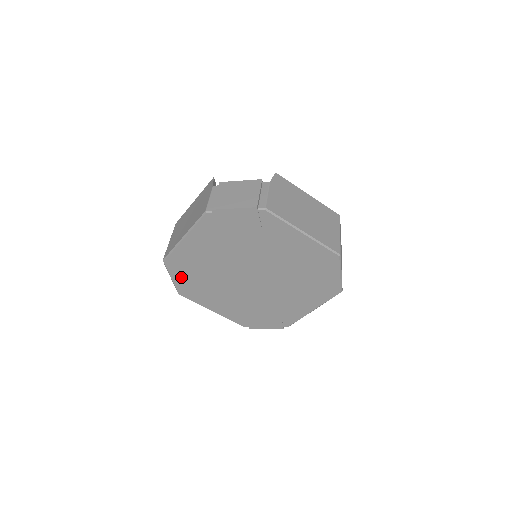
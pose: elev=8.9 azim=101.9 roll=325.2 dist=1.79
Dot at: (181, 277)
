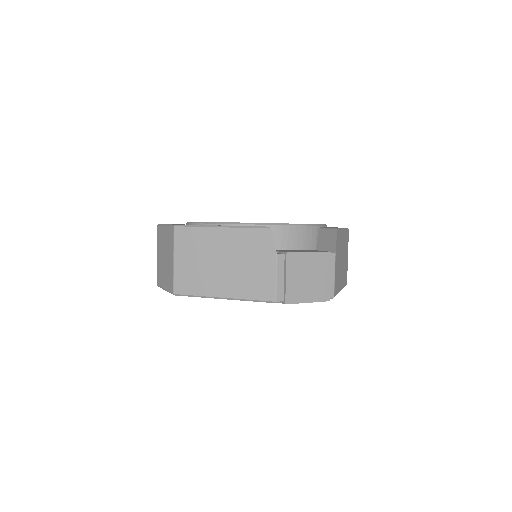
Dot at: occluded
